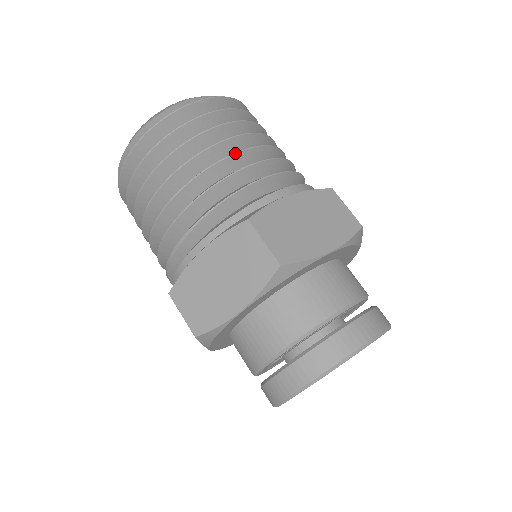
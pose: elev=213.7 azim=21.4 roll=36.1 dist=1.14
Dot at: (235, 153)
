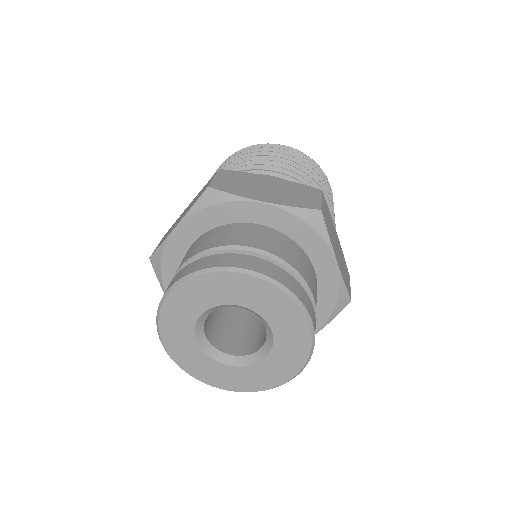
Dot at: occluded
